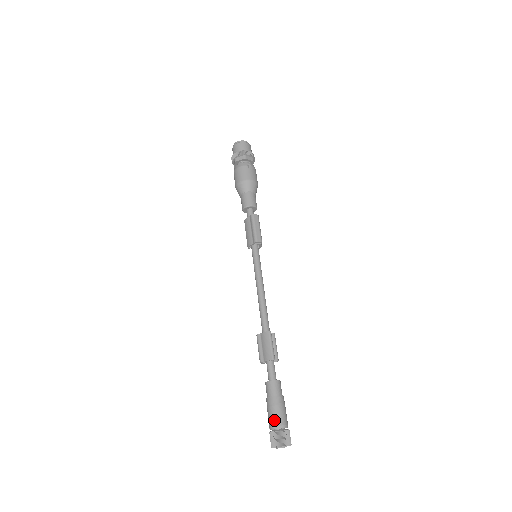
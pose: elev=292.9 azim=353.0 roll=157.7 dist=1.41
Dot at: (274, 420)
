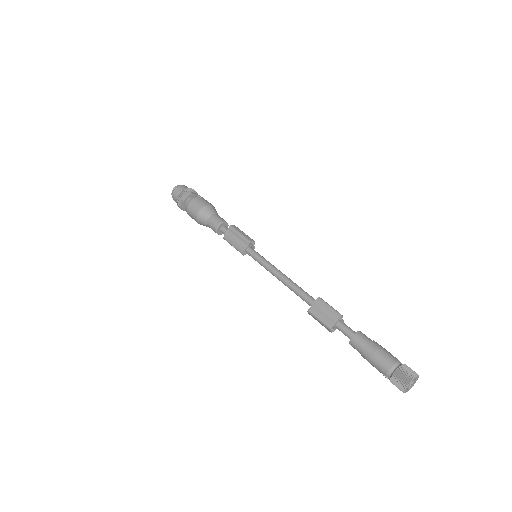
Dot at: (387, 361)
